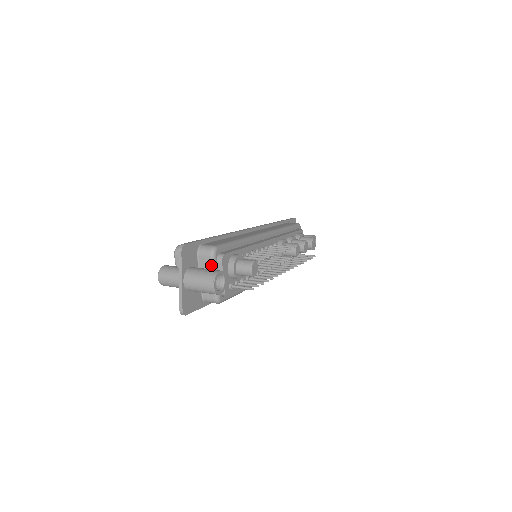
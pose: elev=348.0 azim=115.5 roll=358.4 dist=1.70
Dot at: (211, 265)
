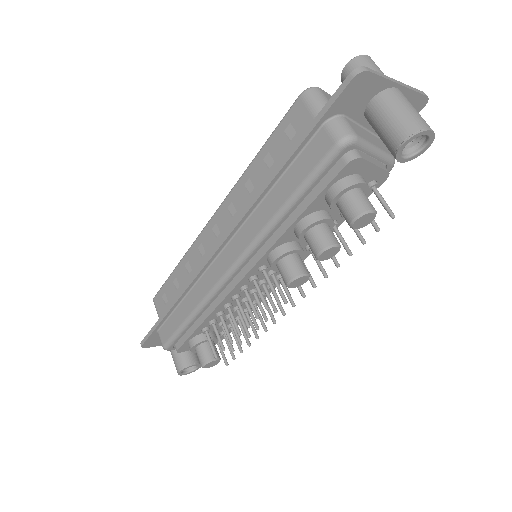
Dot at: occluded
